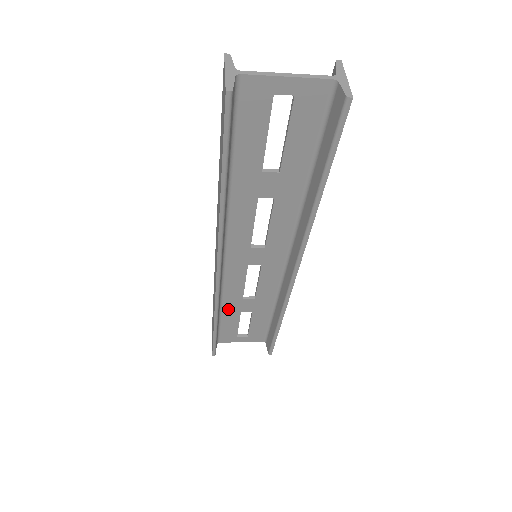
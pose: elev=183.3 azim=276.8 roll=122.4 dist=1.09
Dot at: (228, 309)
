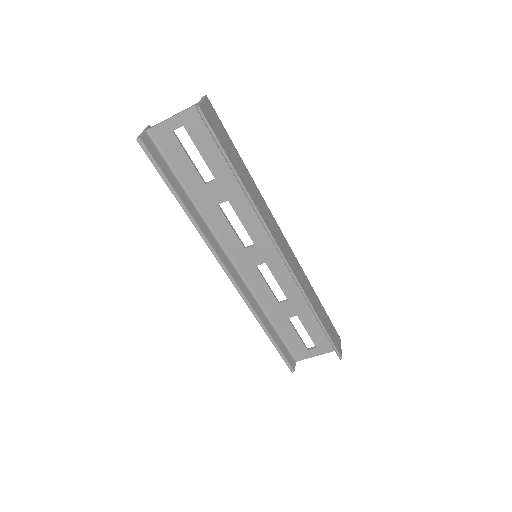
Dot at: (276, 318)
